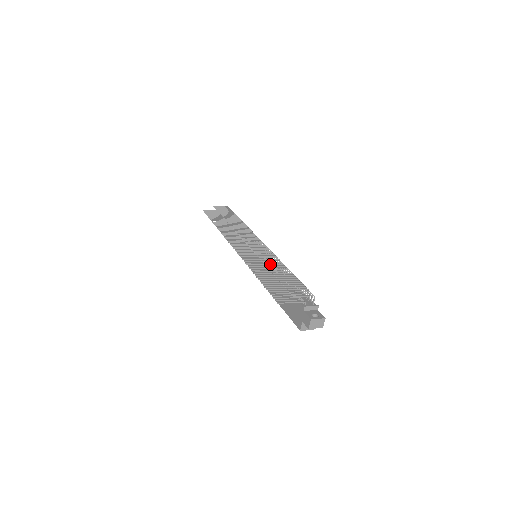
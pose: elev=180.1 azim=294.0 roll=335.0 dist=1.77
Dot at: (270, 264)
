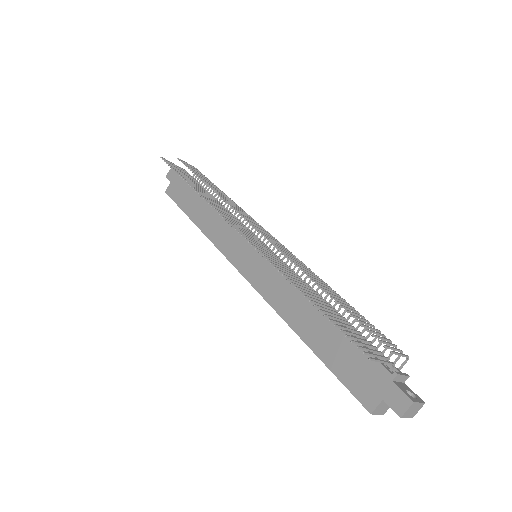
Dot at: (313, 278)
